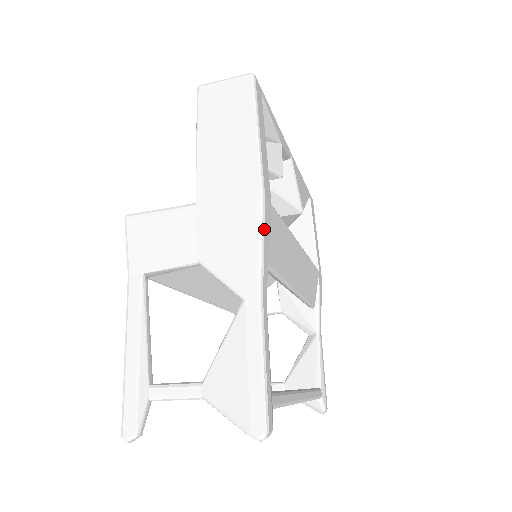
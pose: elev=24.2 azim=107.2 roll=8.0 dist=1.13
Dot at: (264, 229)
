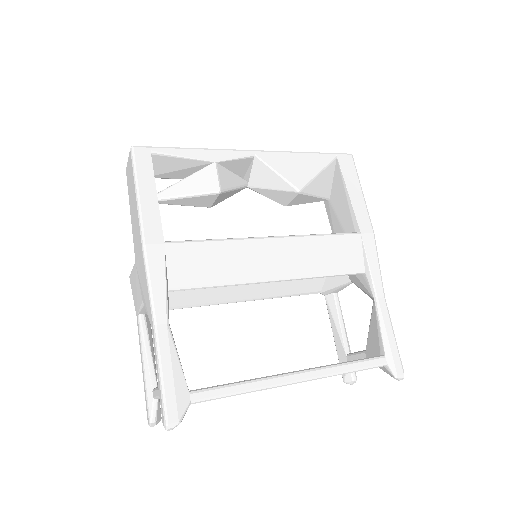
Dot at: (149, 271)
